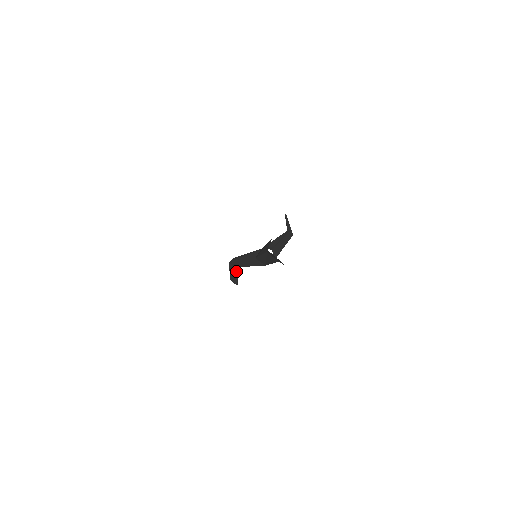
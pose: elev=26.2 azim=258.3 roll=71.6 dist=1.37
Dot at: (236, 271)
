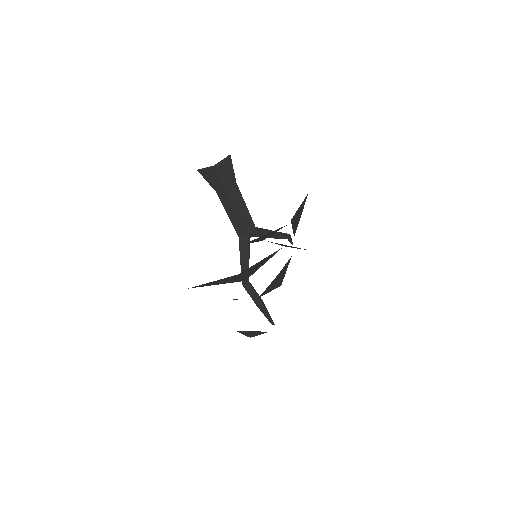
Dot at: (253, 289)
